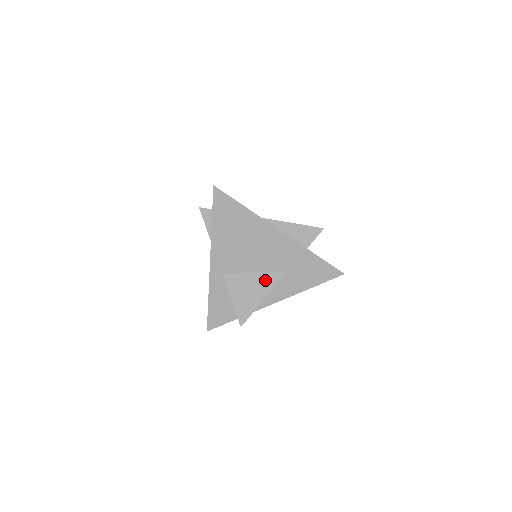
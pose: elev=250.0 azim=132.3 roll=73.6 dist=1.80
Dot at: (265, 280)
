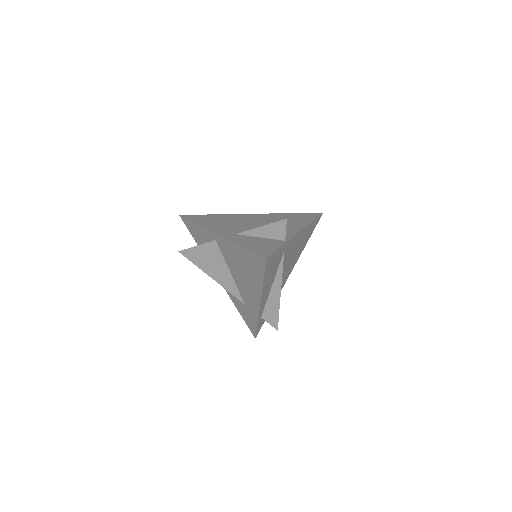
Dot at: occluded
